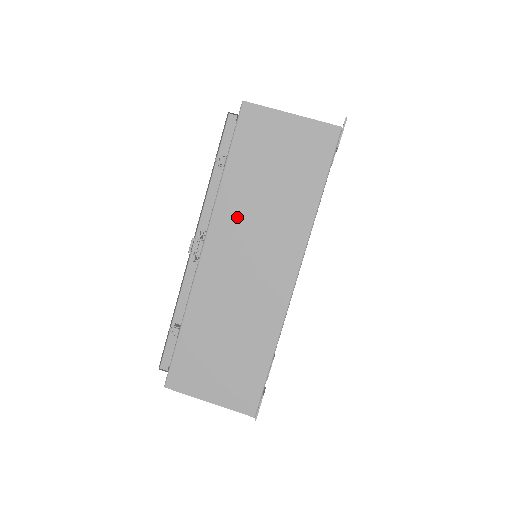
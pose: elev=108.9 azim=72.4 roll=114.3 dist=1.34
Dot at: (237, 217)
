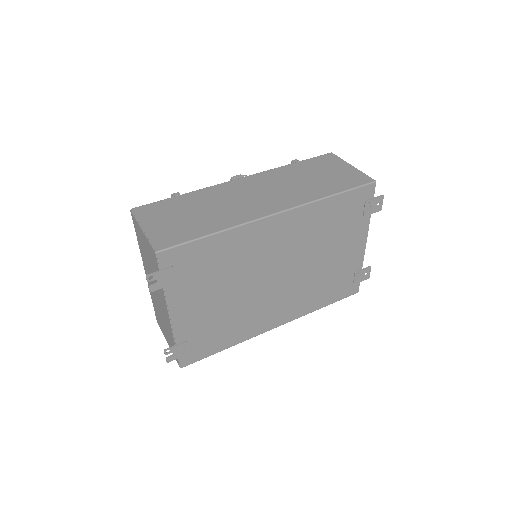
Dot at: (276, 178)
